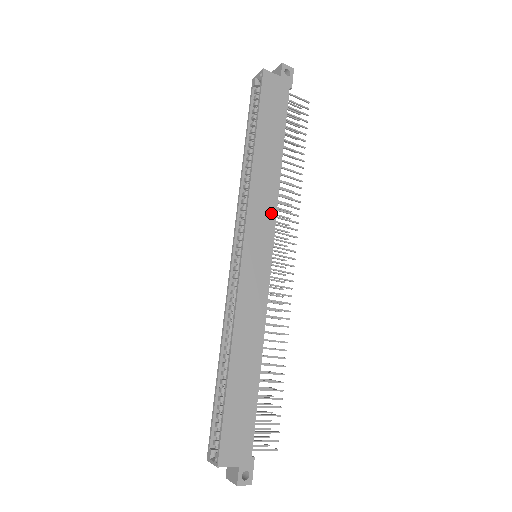
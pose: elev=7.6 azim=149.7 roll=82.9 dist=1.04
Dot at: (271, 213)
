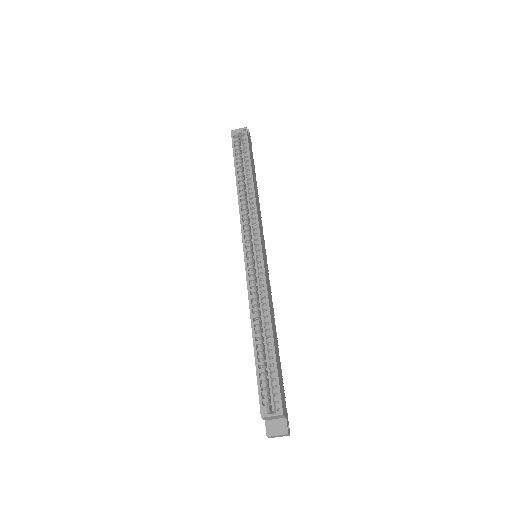
Dot at: (262, 227)
